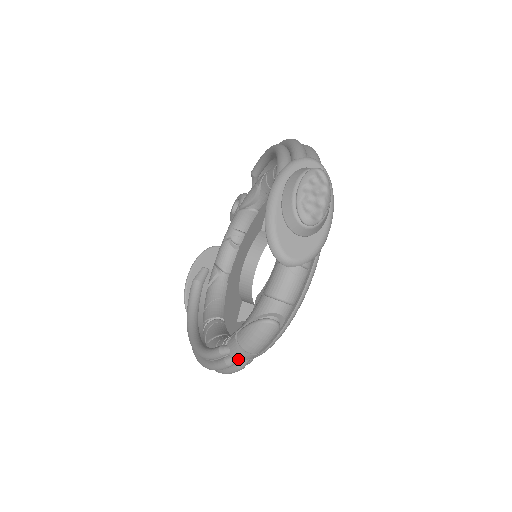
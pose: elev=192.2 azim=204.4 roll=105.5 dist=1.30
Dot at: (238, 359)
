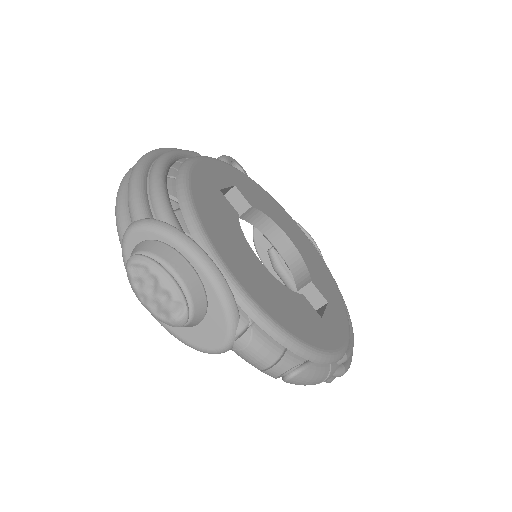
Dot at: (326, 380)
